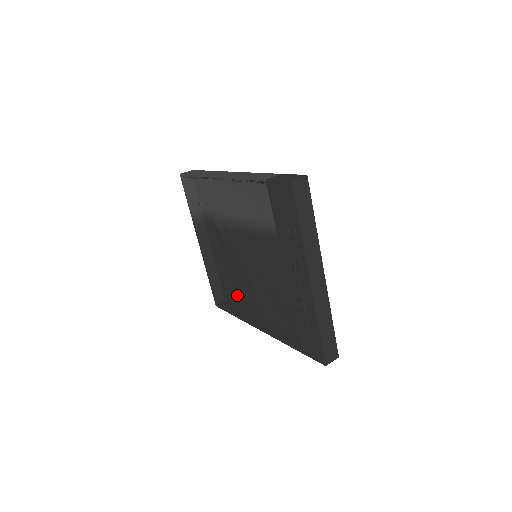
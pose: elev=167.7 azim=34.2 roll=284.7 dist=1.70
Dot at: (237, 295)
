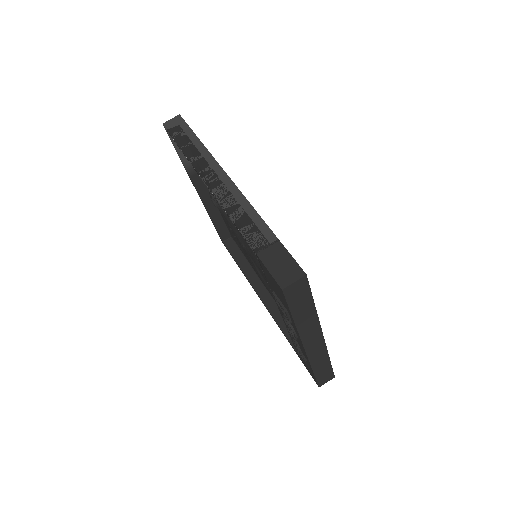
Dot at: (242, 250)
